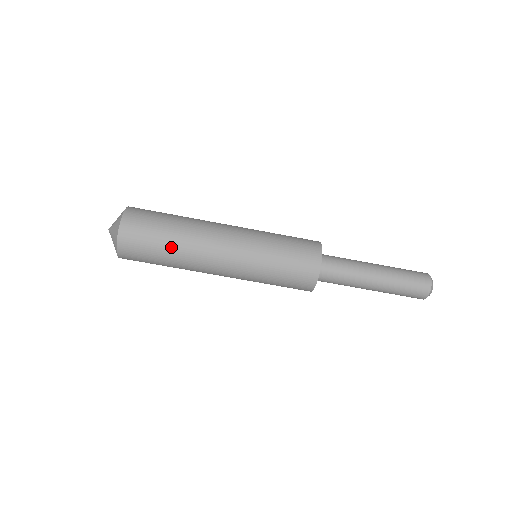
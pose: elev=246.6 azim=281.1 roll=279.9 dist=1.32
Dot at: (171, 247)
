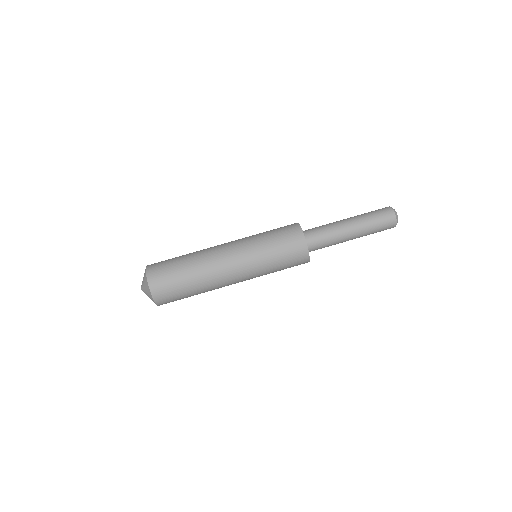
Dot at: (194, 287)
